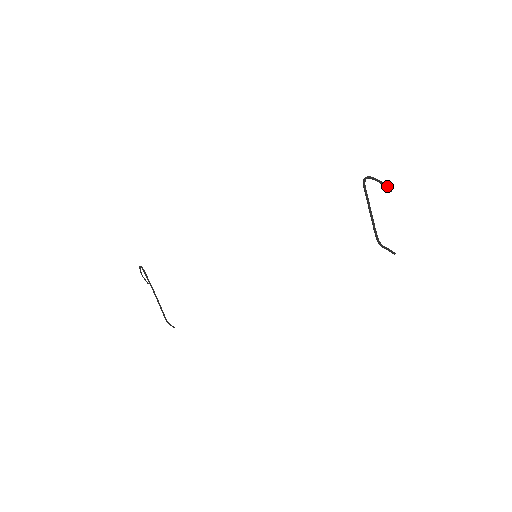
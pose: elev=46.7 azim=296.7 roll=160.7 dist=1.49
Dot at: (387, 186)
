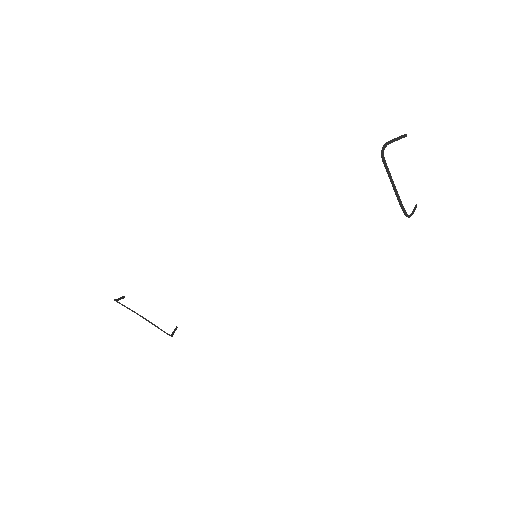
Dot at: (403, 135)
